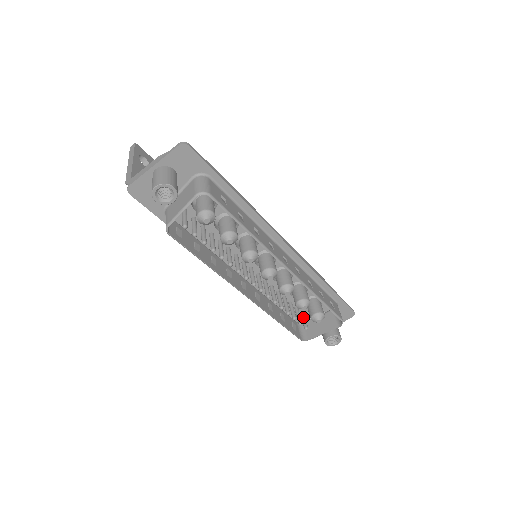
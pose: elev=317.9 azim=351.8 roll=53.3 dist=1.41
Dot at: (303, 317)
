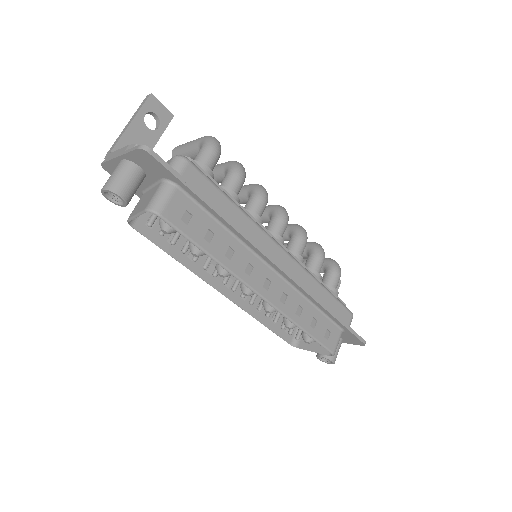
Dot at: occluded
